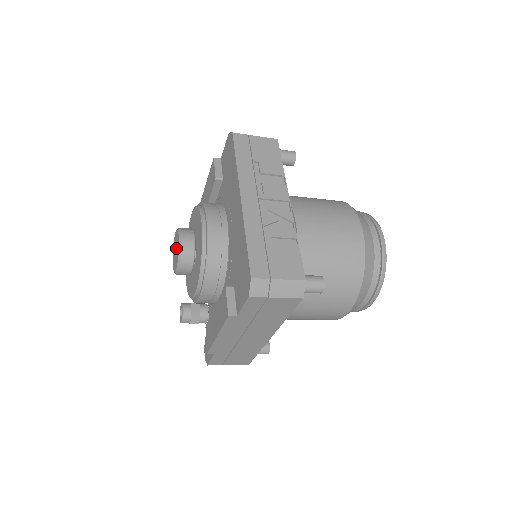
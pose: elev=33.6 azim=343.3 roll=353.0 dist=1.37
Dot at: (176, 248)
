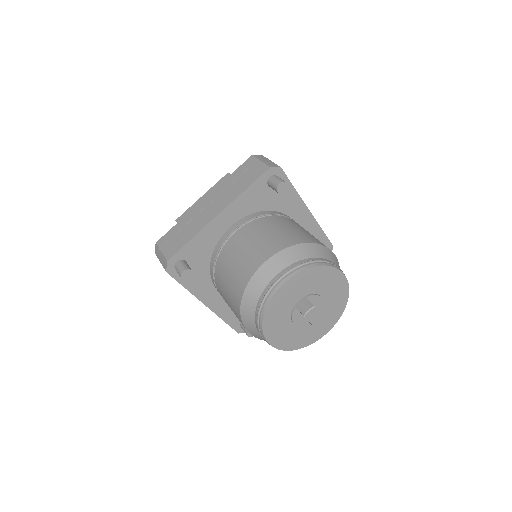
Dot at: occluded
